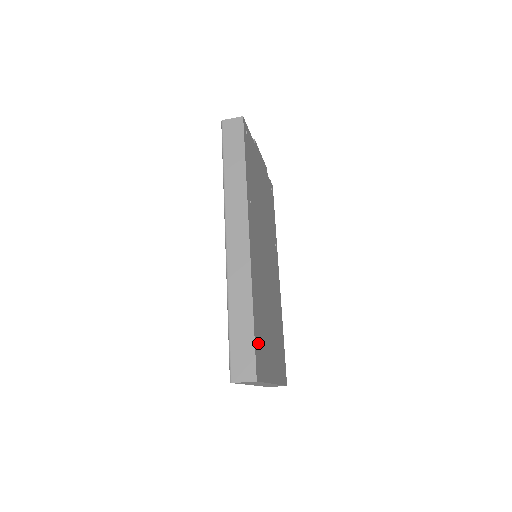
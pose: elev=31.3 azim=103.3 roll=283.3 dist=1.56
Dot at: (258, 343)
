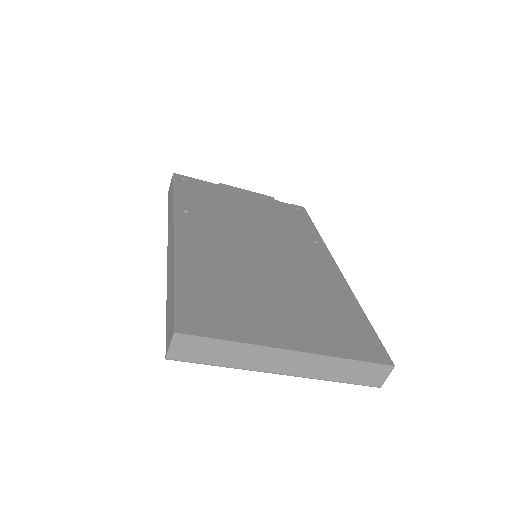
Dot at: (195, 303)
